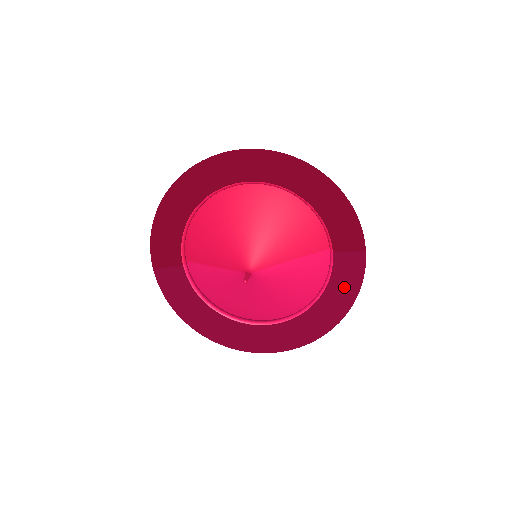
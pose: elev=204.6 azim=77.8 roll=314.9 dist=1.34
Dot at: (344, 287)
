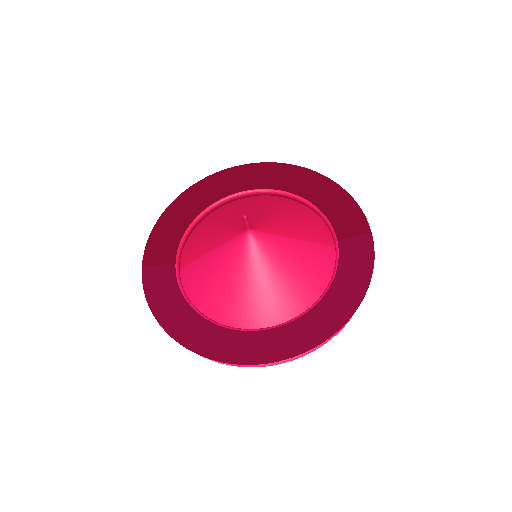
Dot at: (354, 272)
